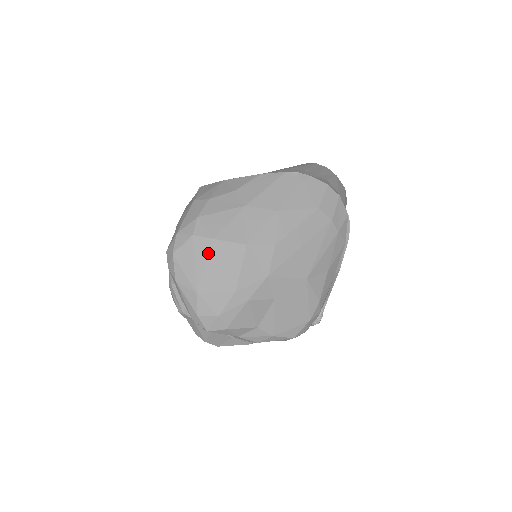
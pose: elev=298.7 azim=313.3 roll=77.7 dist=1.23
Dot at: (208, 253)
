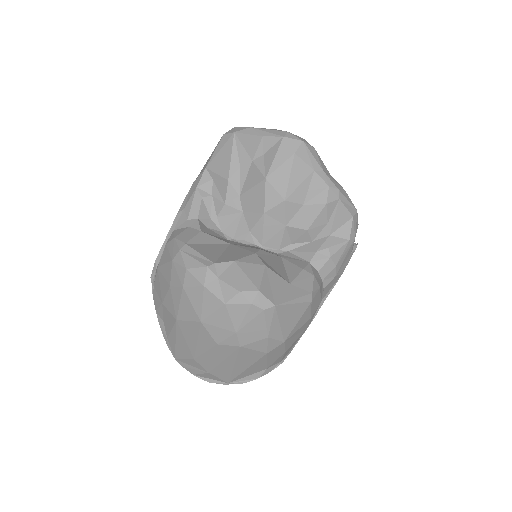
Dot at: occluded
